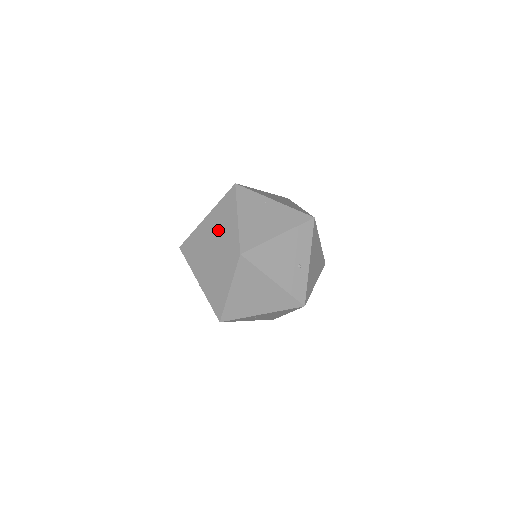
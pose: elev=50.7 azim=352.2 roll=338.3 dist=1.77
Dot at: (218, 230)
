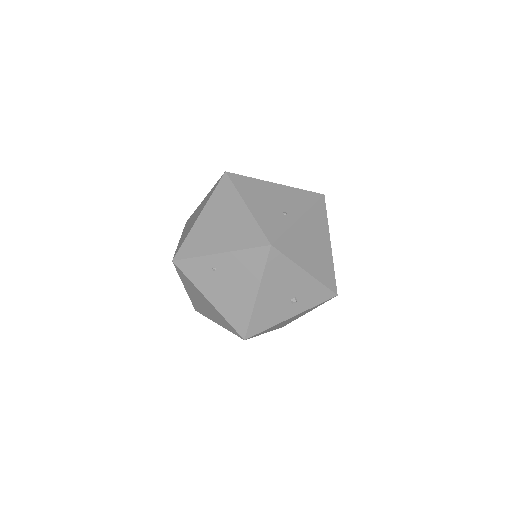
Dot at: occluded
